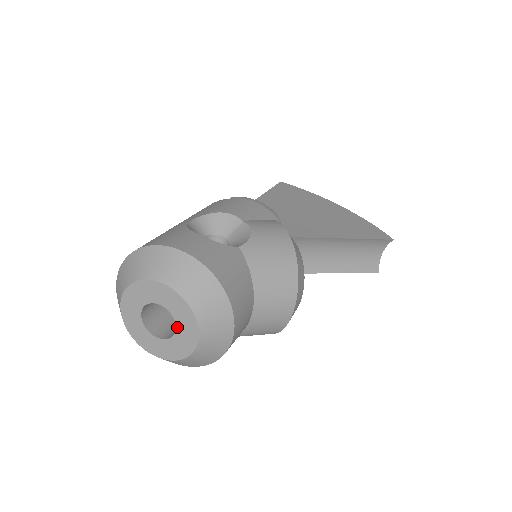
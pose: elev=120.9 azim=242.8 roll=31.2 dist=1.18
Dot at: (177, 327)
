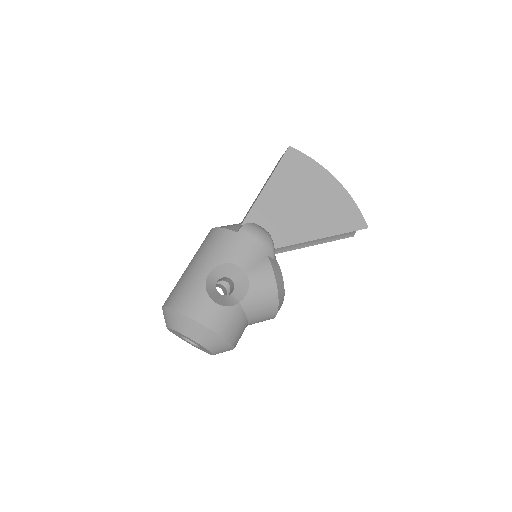
Dot at: (201, 348)
